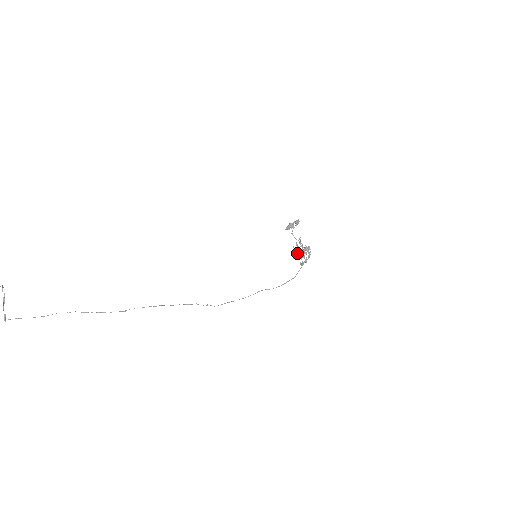
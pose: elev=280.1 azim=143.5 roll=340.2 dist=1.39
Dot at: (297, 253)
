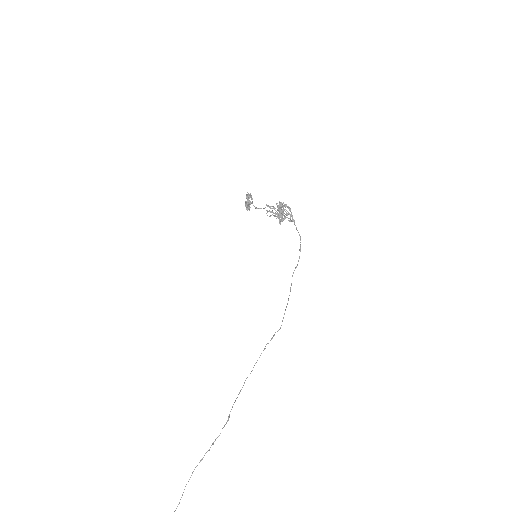
Dot at: (277, 217)
